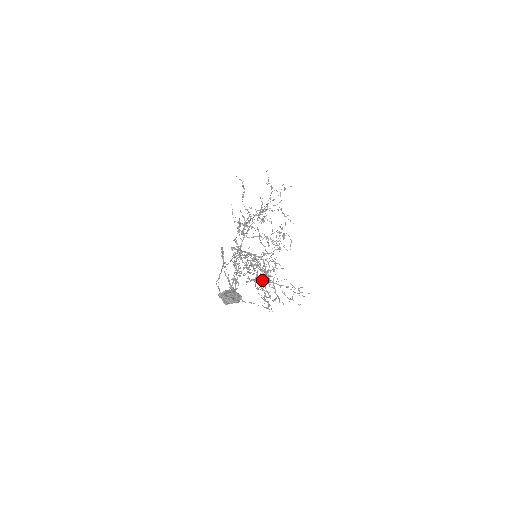
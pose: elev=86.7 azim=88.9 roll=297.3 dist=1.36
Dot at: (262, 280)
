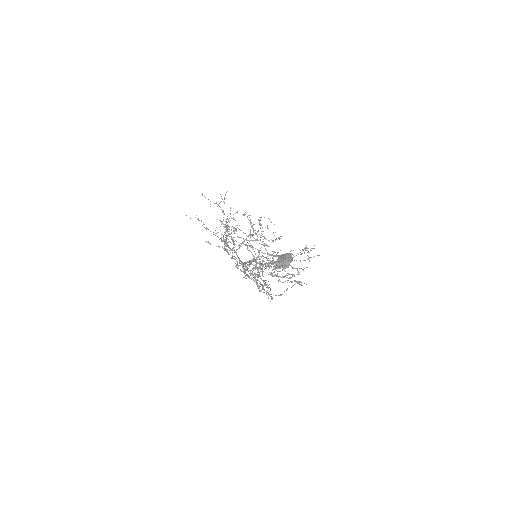
Dot at: occluded
